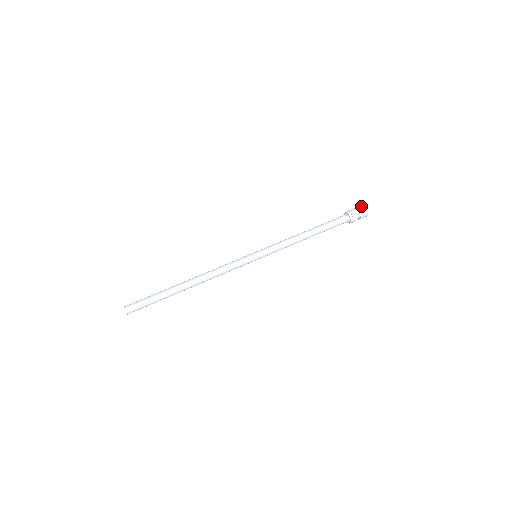
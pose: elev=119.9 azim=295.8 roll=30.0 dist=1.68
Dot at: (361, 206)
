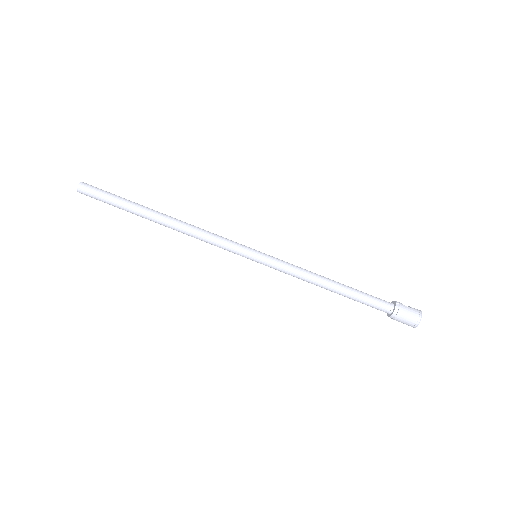
Dot at: (414, 324)
